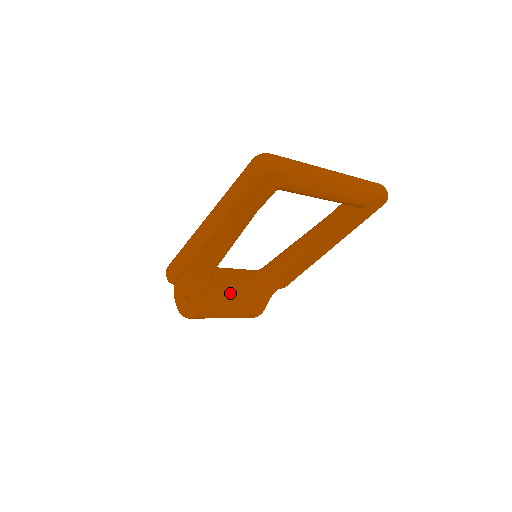
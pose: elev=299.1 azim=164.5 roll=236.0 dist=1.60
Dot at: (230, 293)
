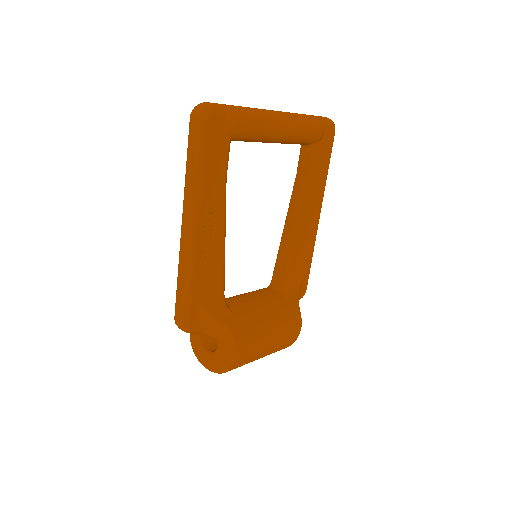
Dot at: (256, 312)
